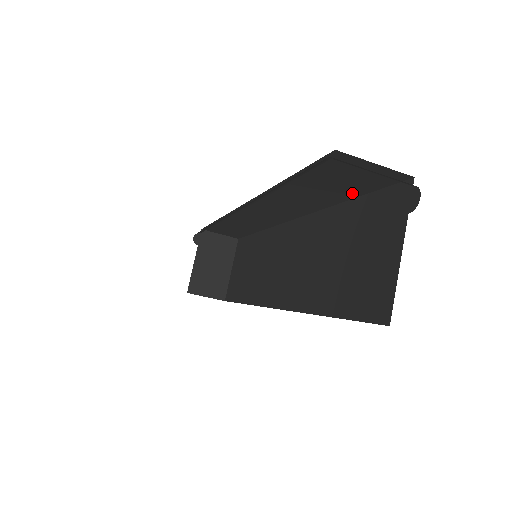
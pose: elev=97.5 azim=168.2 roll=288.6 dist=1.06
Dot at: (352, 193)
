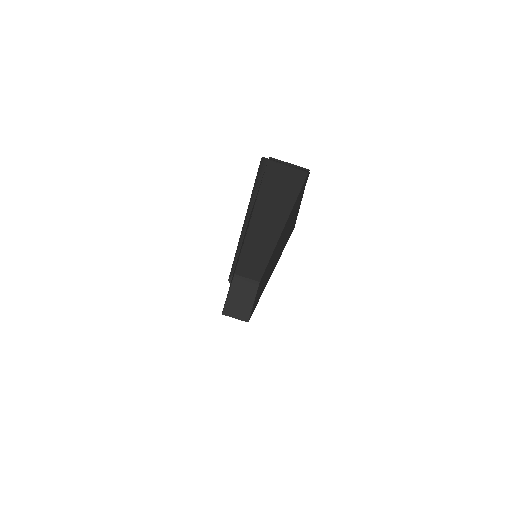
Dot at: (293, 194)
